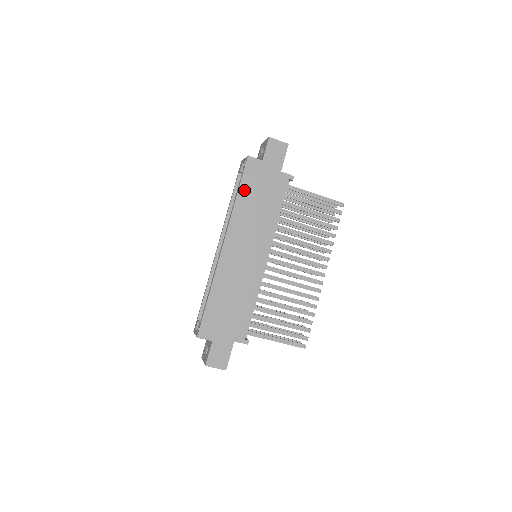
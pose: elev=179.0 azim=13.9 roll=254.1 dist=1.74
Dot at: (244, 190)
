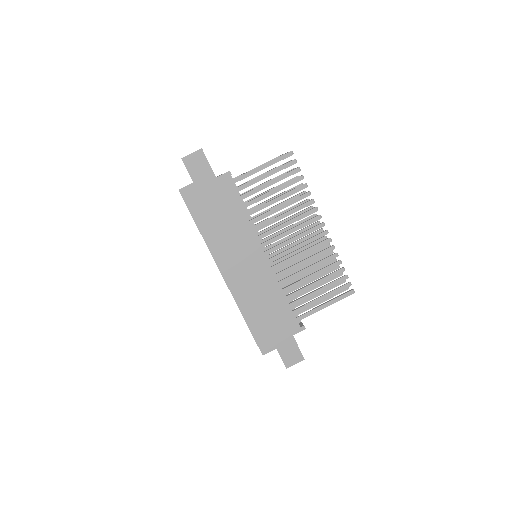
Dot at: (200, 220)
